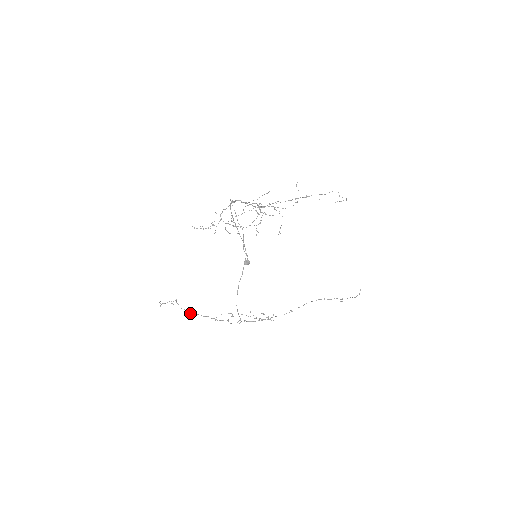
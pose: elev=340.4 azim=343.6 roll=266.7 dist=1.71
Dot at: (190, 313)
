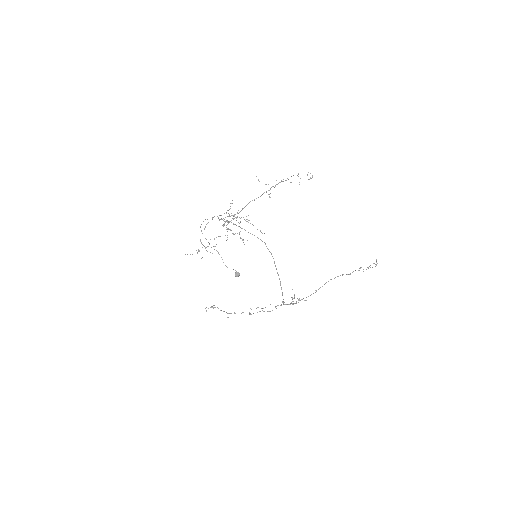
Dot at: (228, 313)
